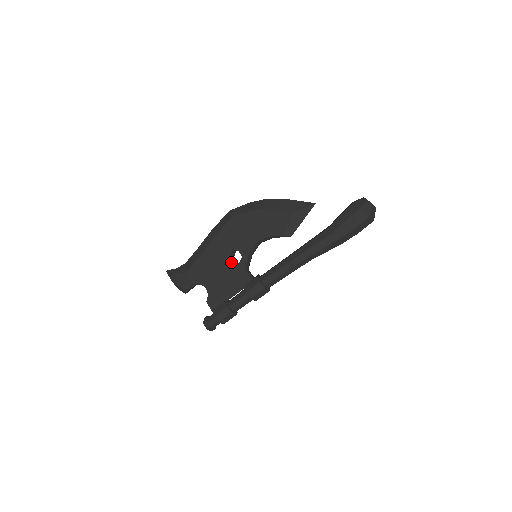
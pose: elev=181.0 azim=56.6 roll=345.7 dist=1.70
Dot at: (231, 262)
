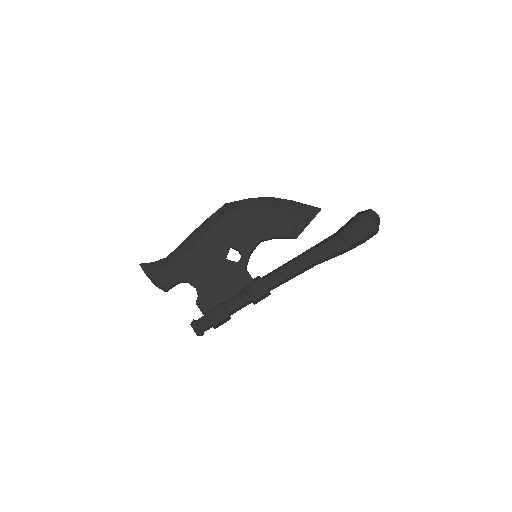
Dot at: (228, 260)
